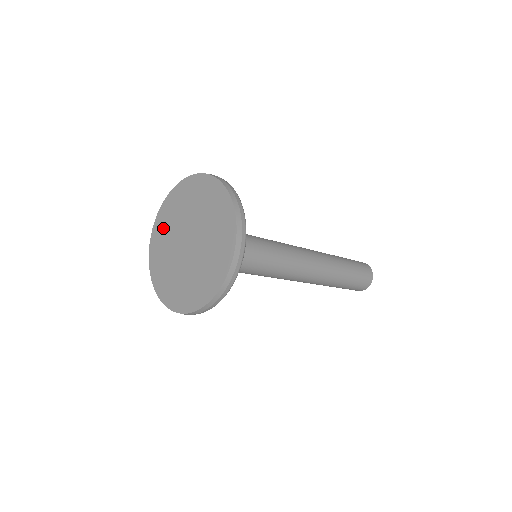
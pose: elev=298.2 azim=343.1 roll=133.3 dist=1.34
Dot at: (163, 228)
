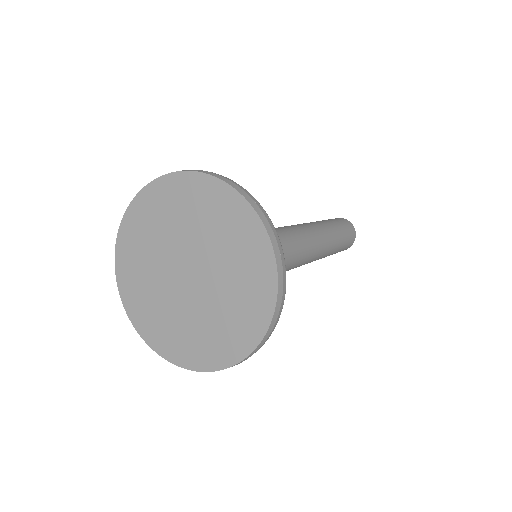
Dot at: (171, 204)
